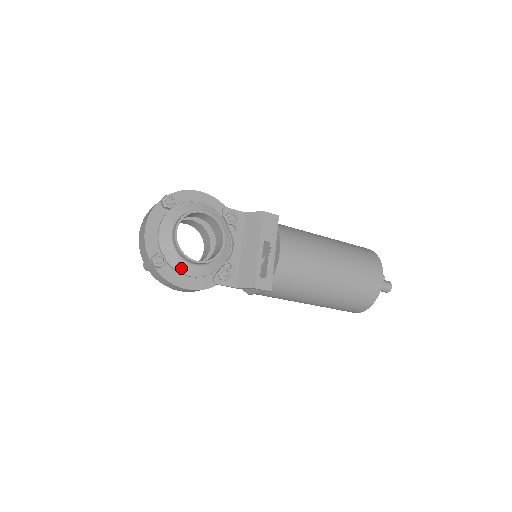
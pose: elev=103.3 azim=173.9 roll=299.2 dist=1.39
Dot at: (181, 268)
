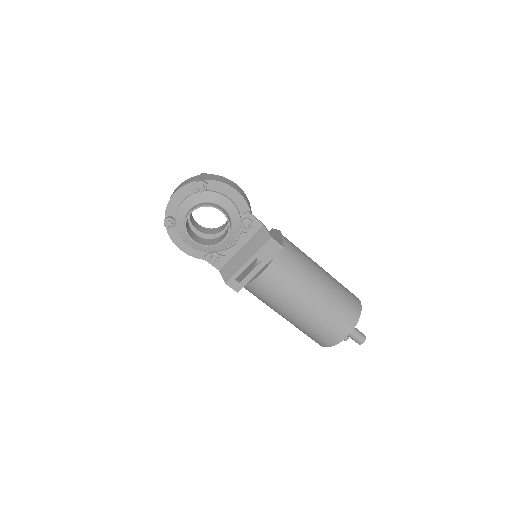
Dot at: (183, 236)
